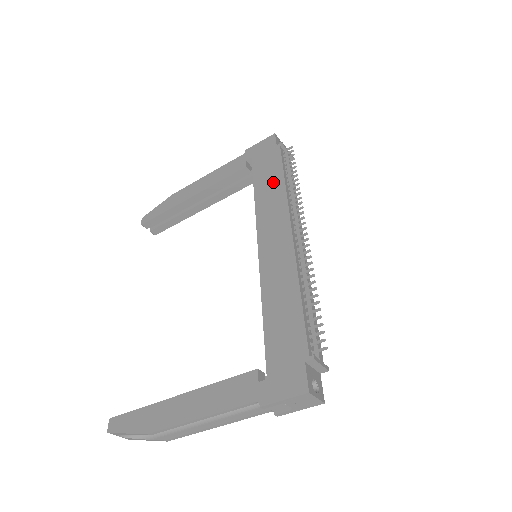
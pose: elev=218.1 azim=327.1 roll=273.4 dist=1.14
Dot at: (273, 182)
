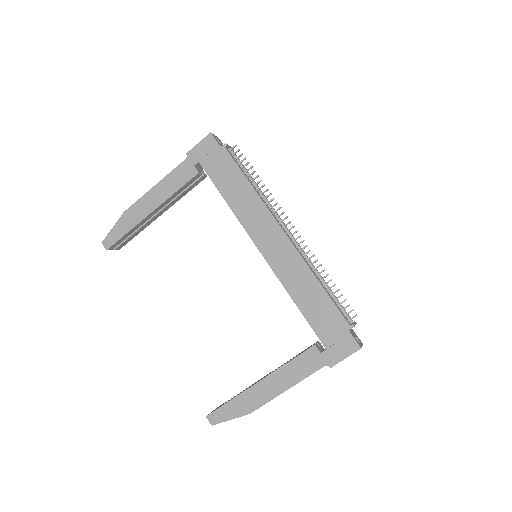
Dot at: (240, 188)
